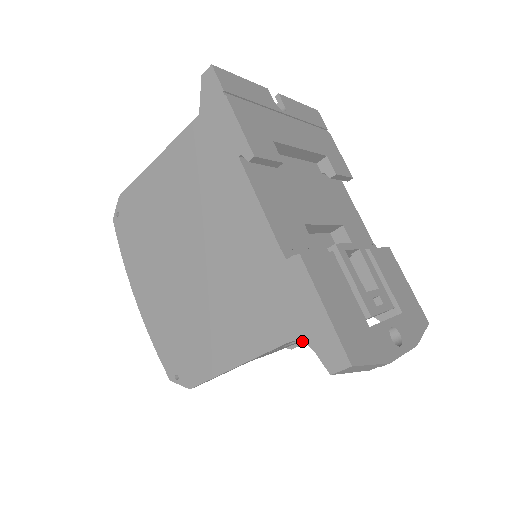
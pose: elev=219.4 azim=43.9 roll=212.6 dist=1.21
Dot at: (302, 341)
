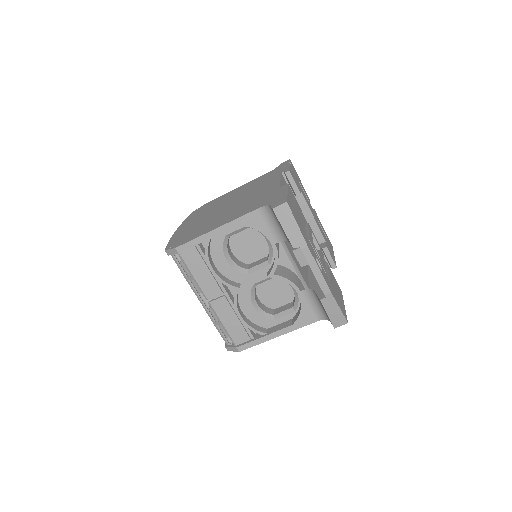
Dot at: (266, 205)
